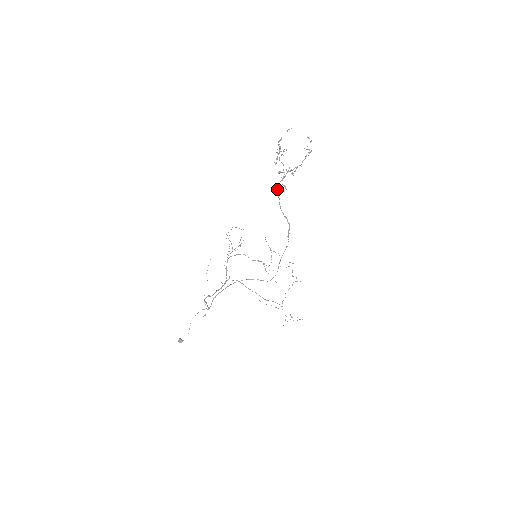
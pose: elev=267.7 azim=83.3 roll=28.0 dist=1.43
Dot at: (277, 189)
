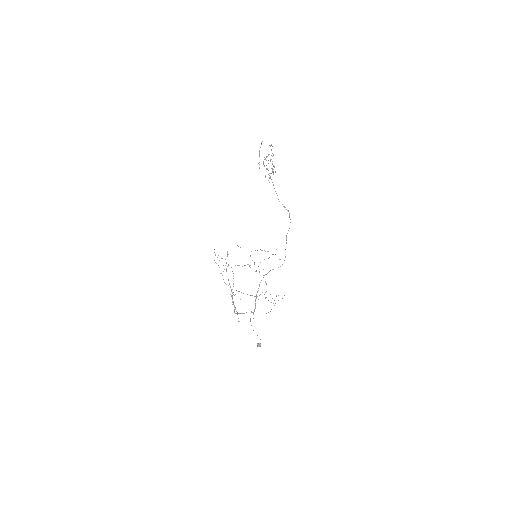
Dot at: occluded
